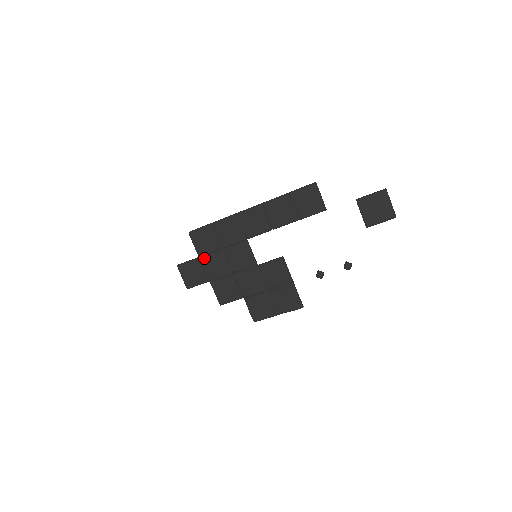
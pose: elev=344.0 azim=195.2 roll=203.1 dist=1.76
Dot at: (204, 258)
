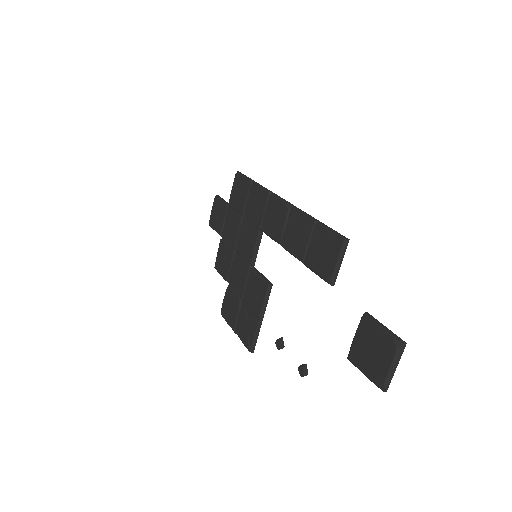
Dot at: (230, 210)
